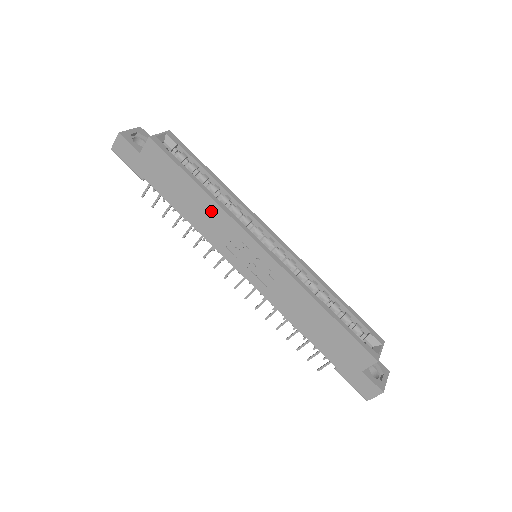
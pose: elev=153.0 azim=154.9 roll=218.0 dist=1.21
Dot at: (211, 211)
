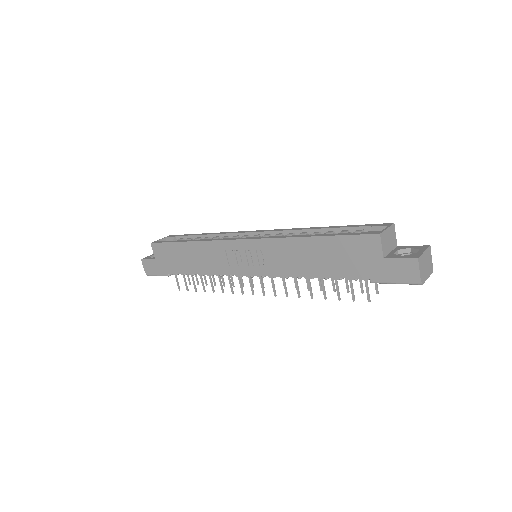
Dot at: (203, 250)
